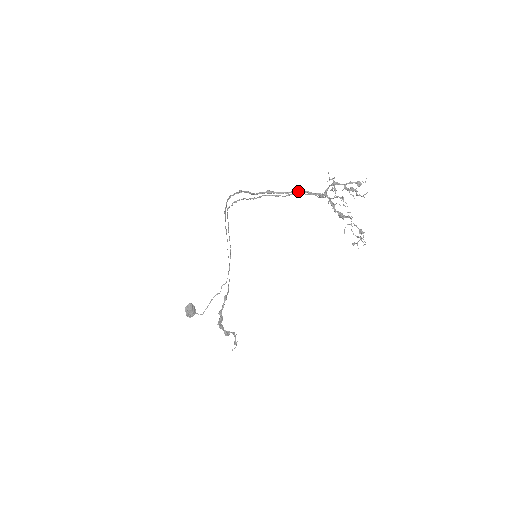
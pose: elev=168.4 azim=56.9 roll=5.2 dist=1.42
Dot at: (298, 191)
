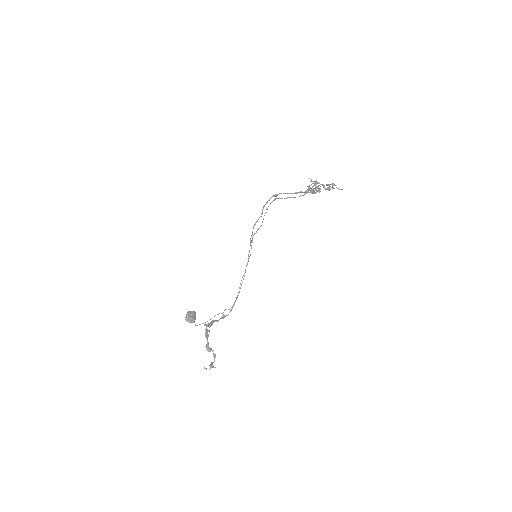
Dot at: (294, 193)
